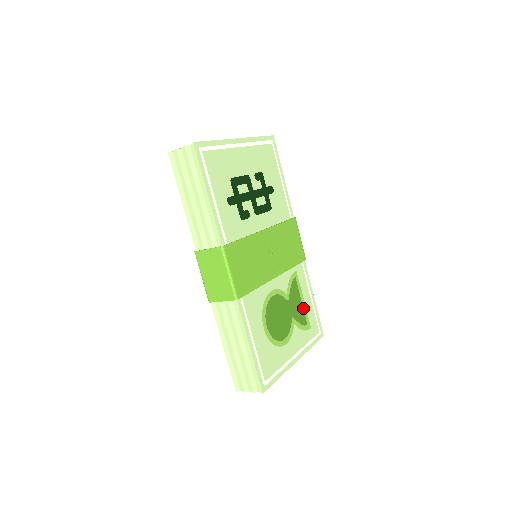
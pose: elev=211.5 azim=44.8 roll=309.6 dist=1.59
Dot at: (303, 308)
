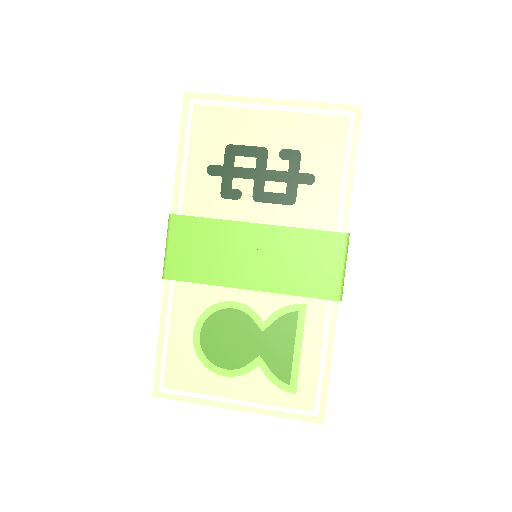
Dot at: (293, 359)
